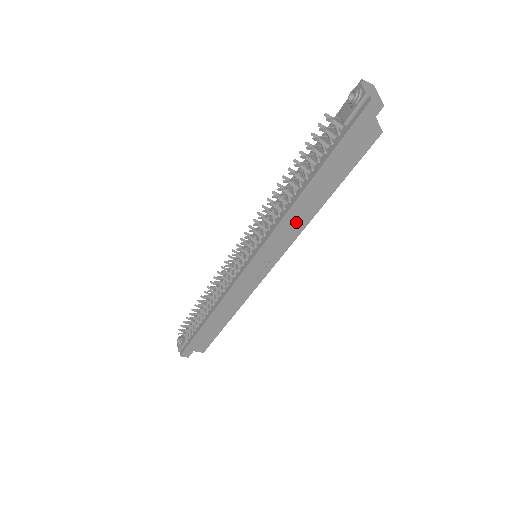
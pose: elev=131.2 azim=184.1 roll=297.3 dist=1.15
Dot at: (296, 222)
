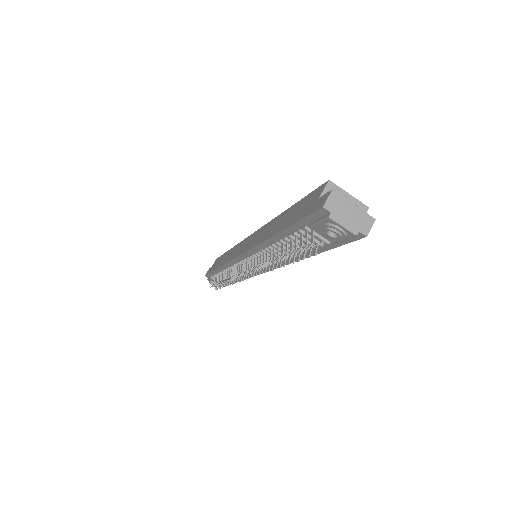
Dot at: occluded
